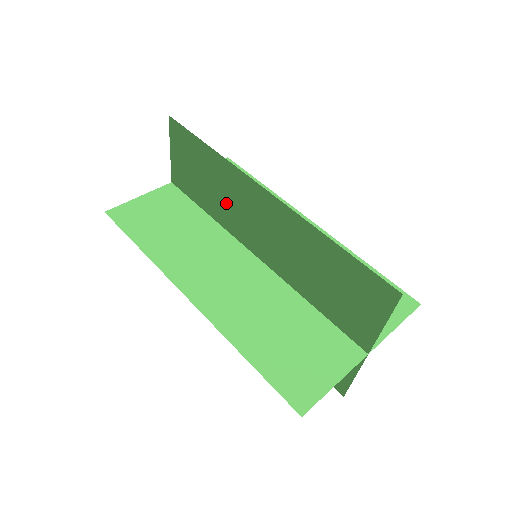
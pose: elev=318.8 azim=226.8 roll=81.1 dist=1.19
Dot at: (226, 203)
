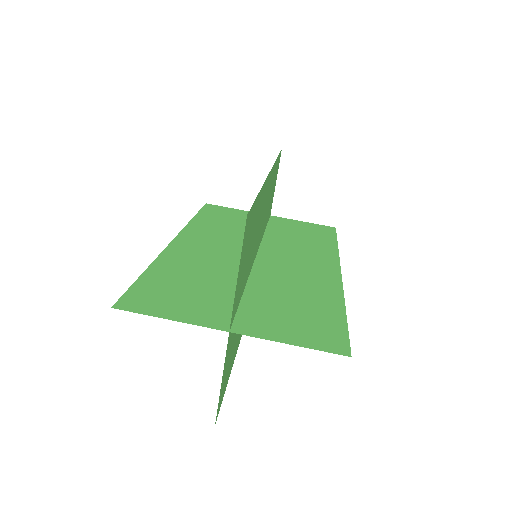
Dot at: occluded
